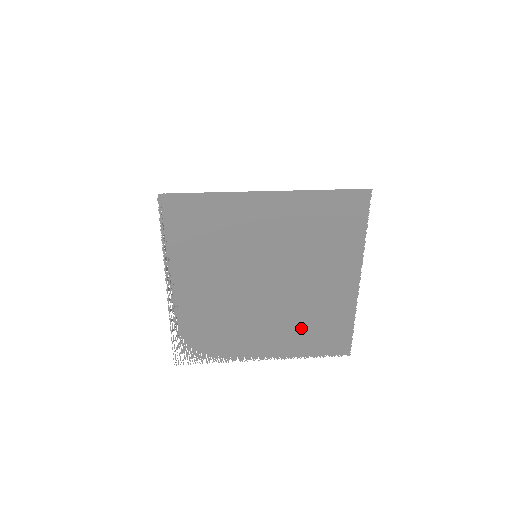
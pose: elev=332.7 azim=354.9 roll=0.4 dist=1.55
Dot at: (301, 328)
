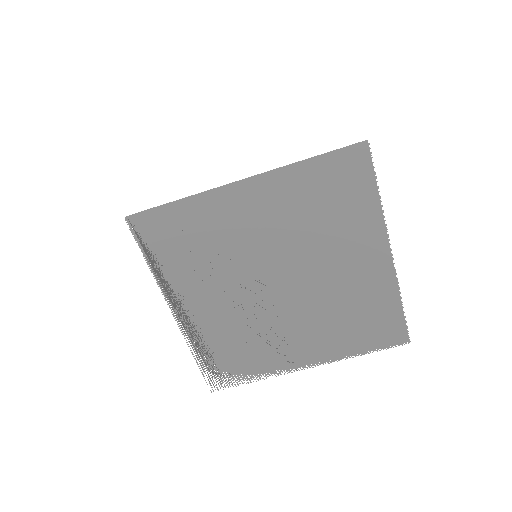
Dot at: (339, 324)
